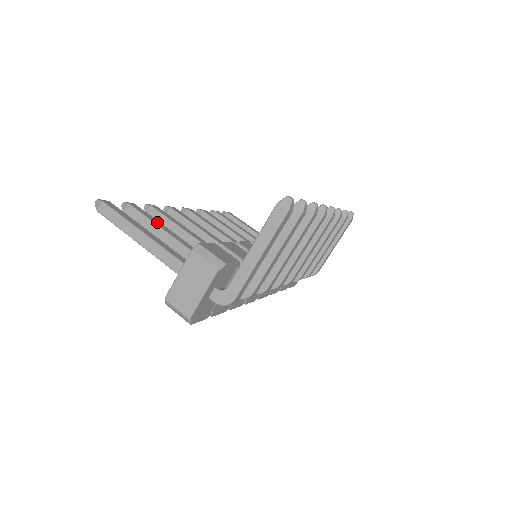
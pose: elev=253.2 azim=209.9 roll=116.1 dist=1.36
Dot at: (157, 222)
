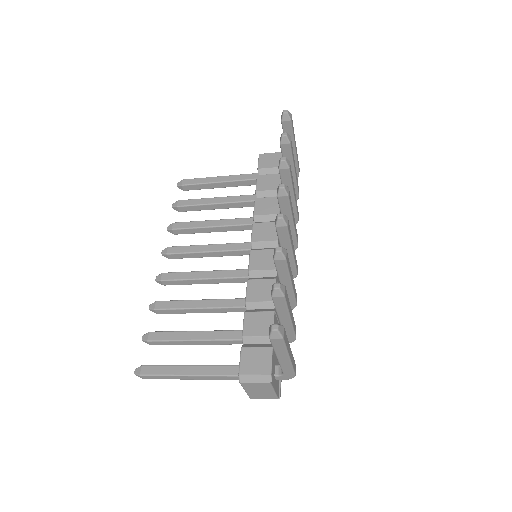
Dot at: (180, 336)
